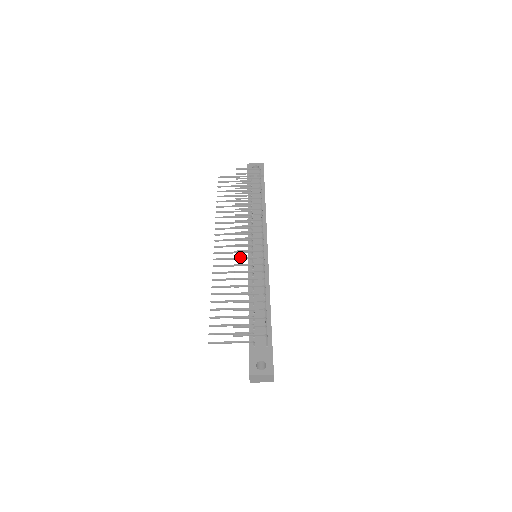
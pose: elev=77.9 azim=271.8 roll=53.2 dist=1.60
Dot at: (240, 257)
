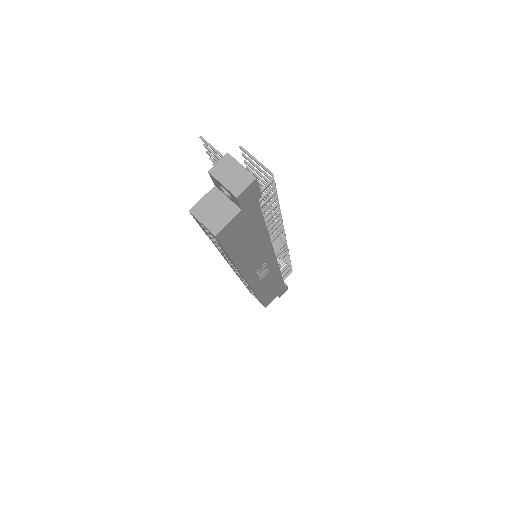
Dot at: occluded
